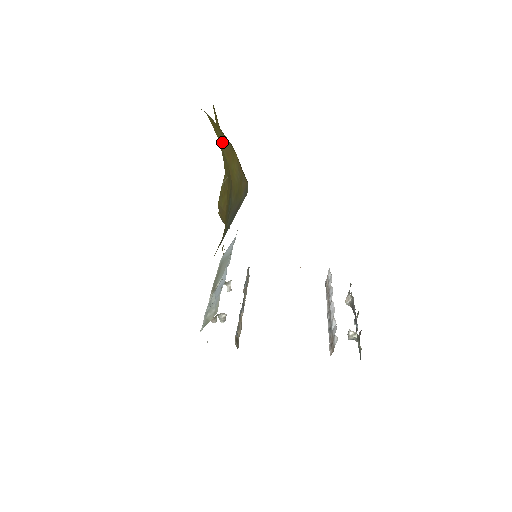
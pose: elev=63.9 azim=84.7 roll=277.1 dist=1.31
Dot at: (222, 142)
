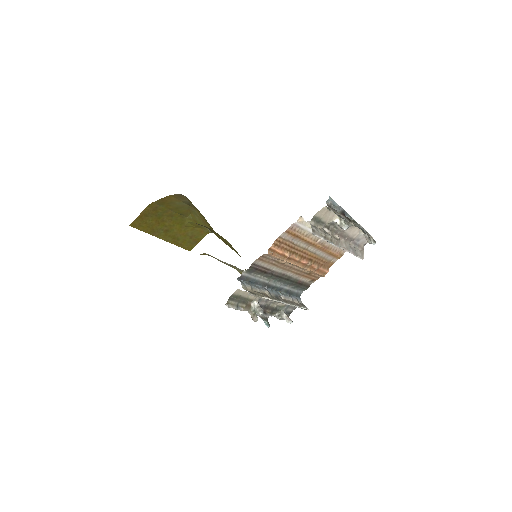
Dot at: (201, 222)
